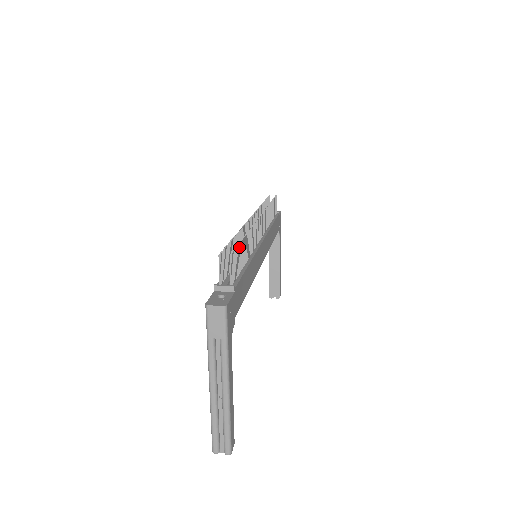
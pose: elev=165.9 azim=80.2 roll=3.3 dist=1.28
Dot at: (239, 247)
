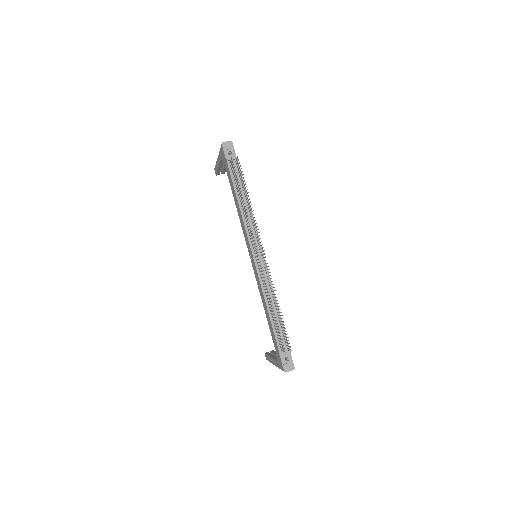
Dot at: (285, 328)
